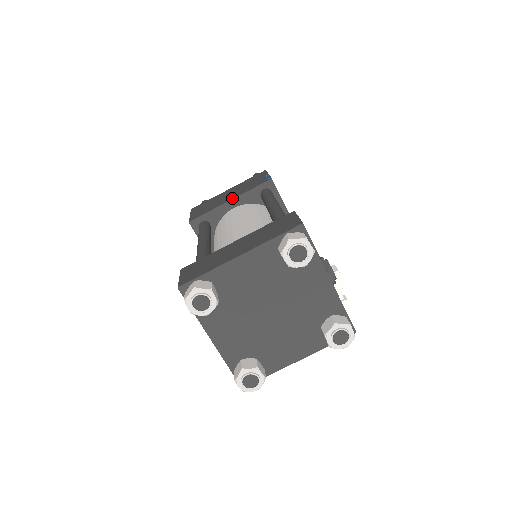
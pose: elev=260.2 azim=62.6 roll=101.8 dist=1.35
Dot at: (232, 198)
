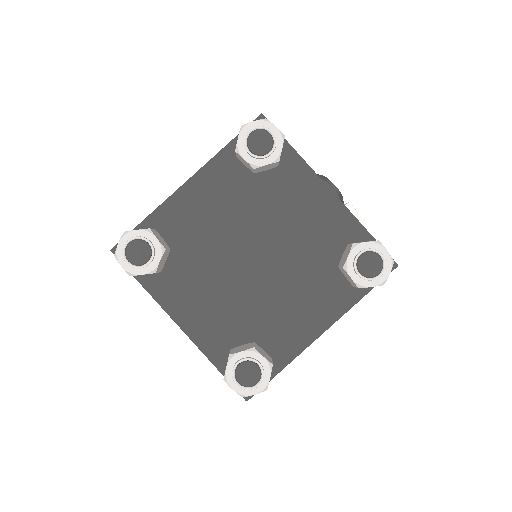
Dot at: occluded
